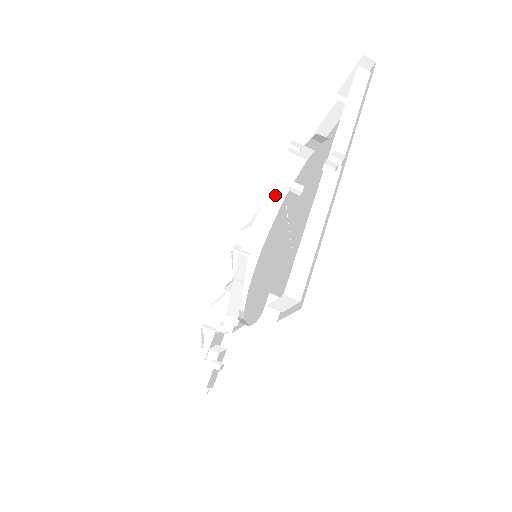
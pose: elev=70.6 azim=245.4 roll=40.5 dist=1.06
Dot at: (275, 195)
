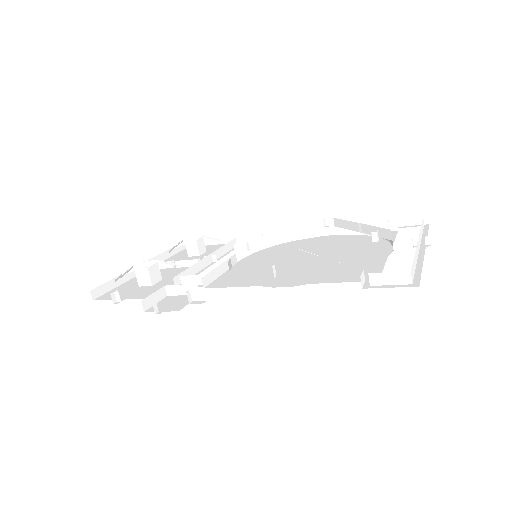
Dot at: (289, 235)
